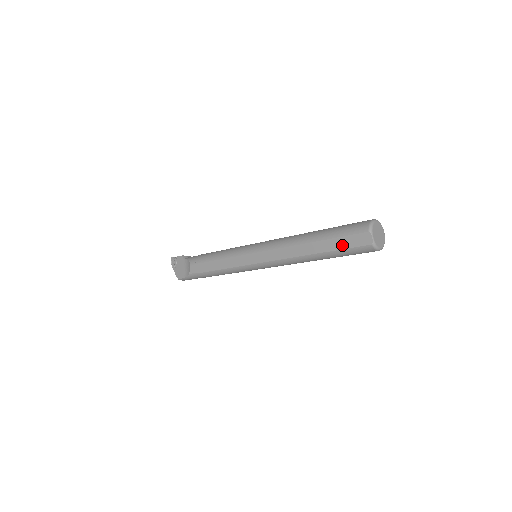
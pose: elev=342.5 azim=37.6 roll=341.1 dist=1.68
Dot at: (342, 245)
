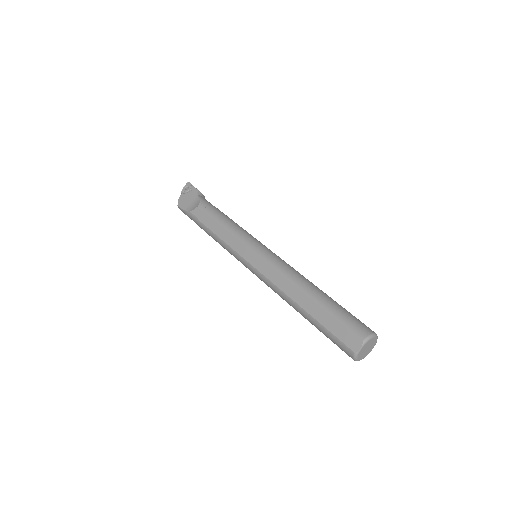
Dot at: (331, 327)
